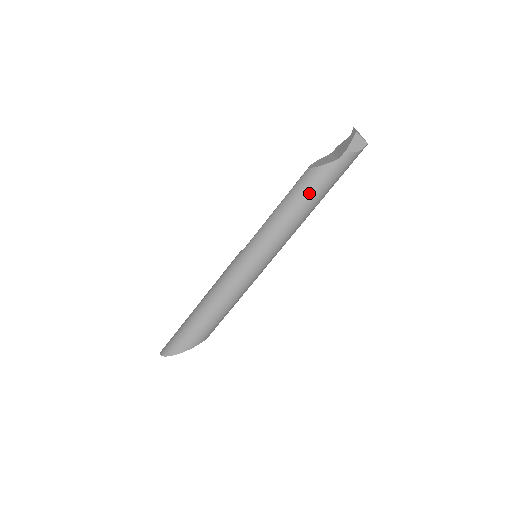
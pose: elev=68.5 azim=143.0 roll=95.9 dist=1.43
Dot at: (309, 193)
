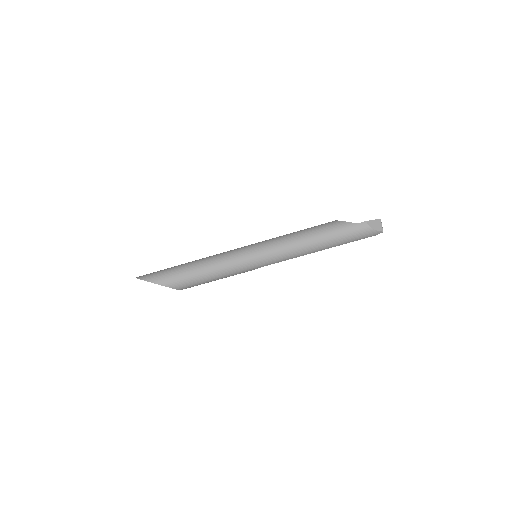
Dot at: (323, 232)
